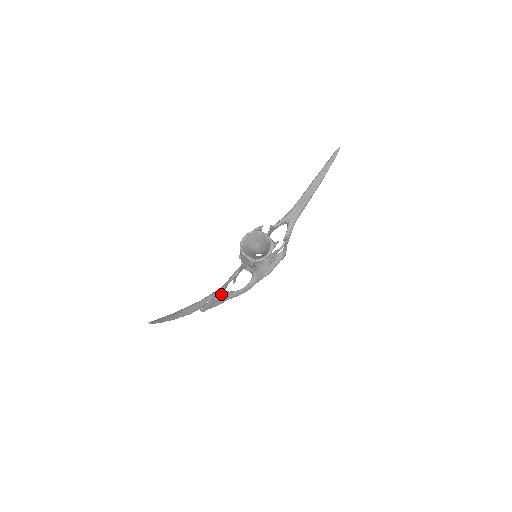
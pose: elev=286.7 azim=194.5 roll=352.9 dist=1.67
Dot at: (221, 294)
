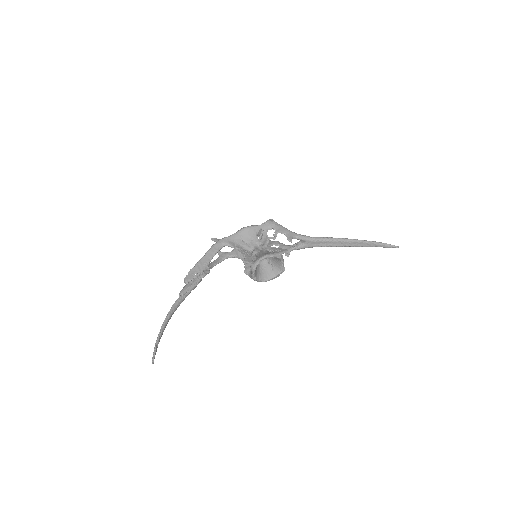
Dot at: occluded
